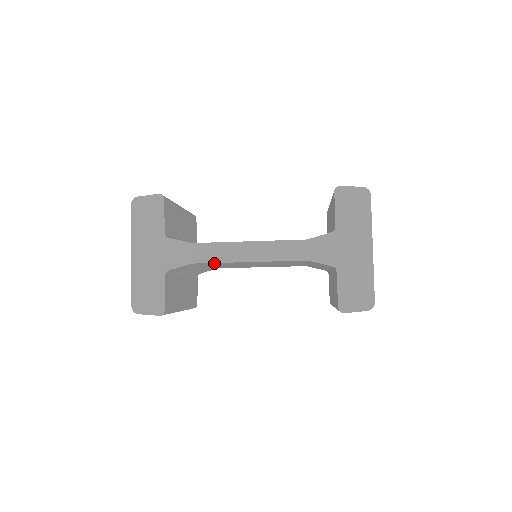
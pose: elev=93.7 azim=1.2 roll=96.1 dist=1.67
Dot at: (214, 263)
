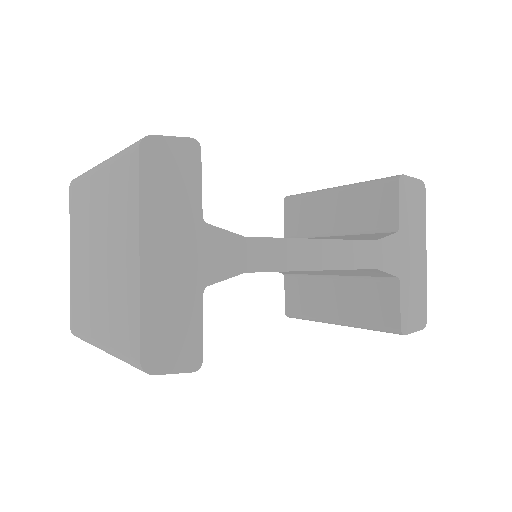
Dot at: occluded
